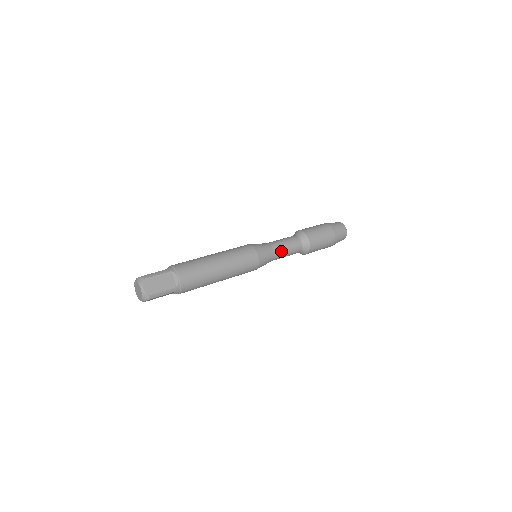
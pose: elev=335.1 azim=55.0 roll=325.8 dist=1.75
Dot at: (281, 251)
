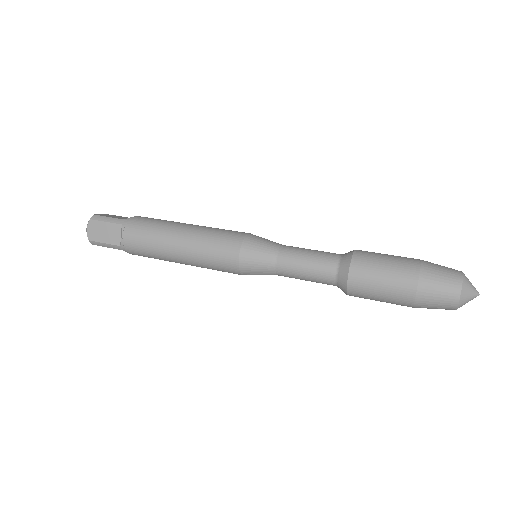
Dot at: (290, 269)
